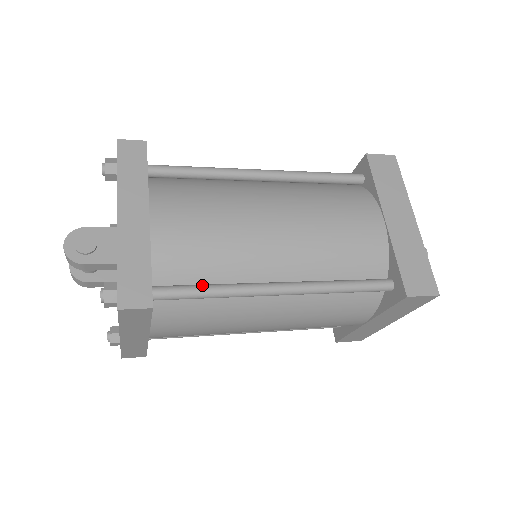
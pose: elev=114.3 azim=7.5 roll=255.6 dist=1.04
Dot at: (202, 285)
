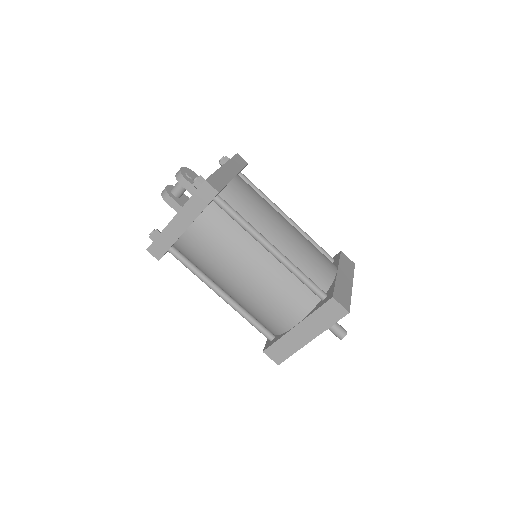
Dot at: (239, 214)
